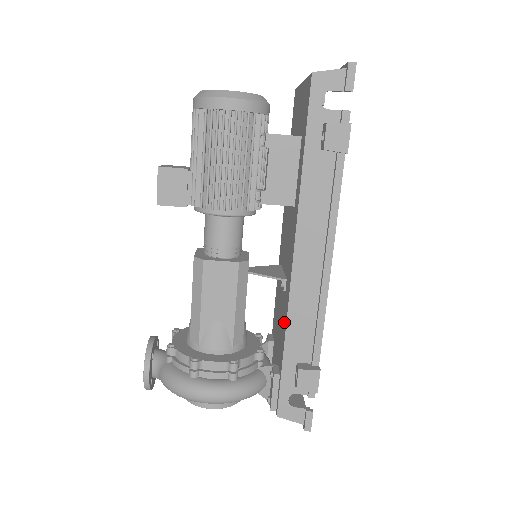
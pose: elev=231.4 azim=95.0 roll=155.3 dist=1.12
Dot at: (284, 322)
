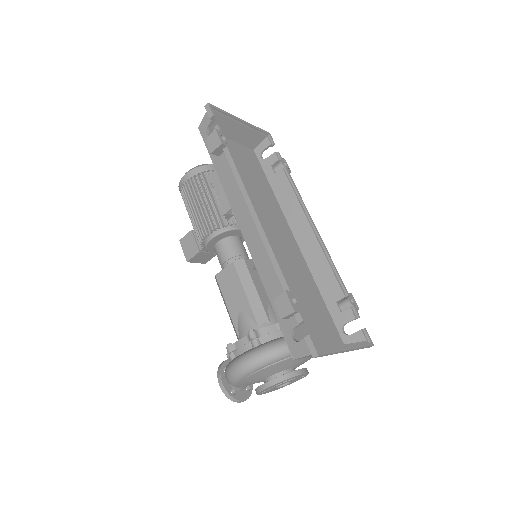
Dot at: occluded
